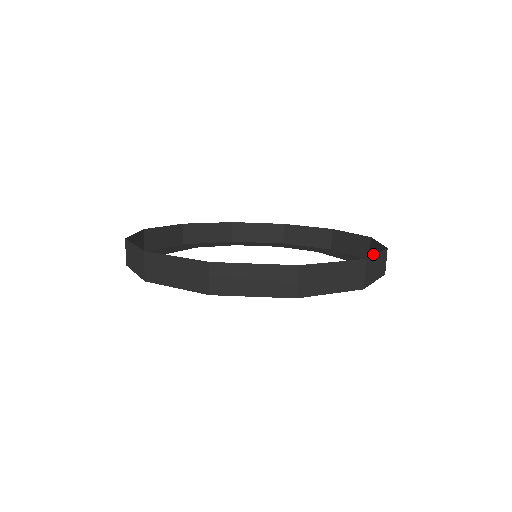
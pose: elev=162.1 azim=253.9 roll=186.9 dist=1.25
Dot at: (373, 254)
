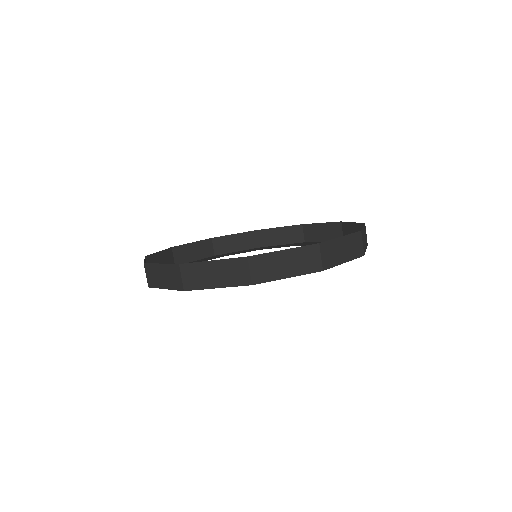
Dot at: occluded
